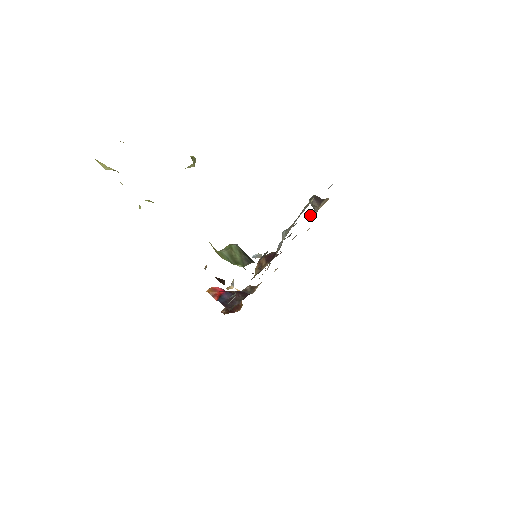
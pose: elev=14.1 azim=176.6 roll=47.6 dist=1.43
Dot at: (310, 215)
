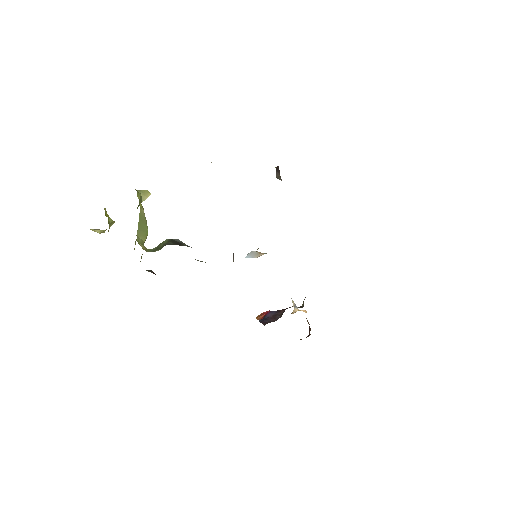
Dot at: occluded
